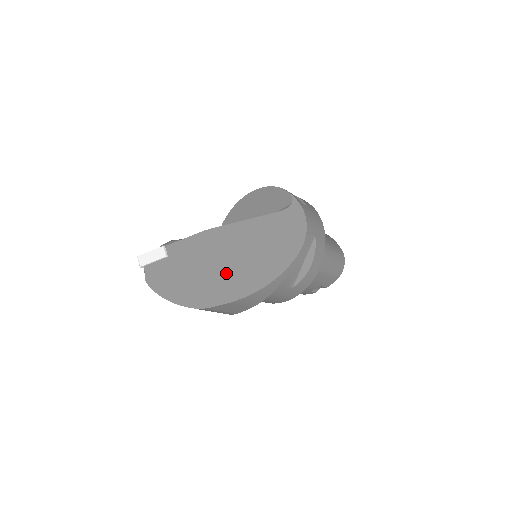
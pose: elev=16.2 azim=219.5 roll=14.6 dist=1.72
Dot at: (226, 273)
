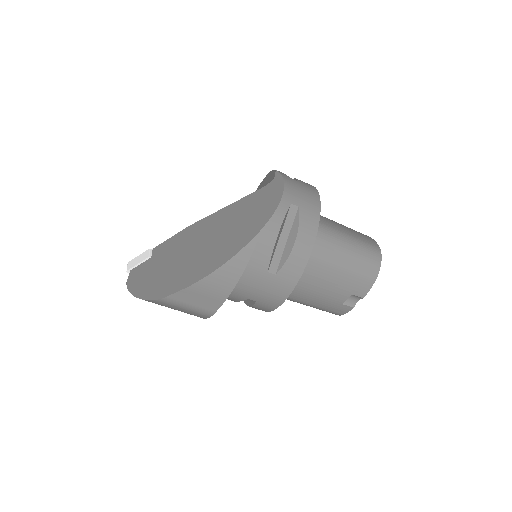
Dot at: (192, 260)
